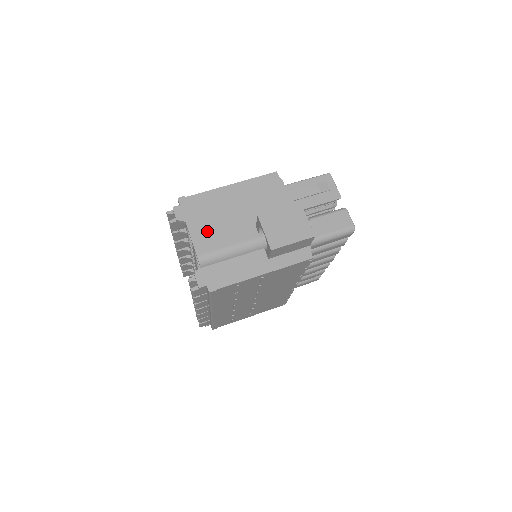
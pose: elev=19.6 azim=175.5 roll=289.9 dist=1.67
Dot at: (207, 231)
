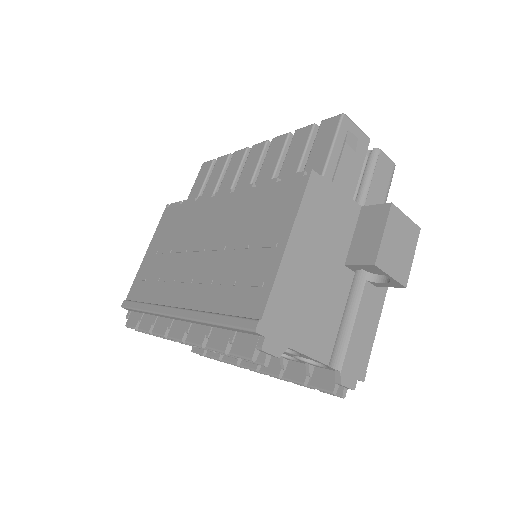
Dot at: (315, 329)
